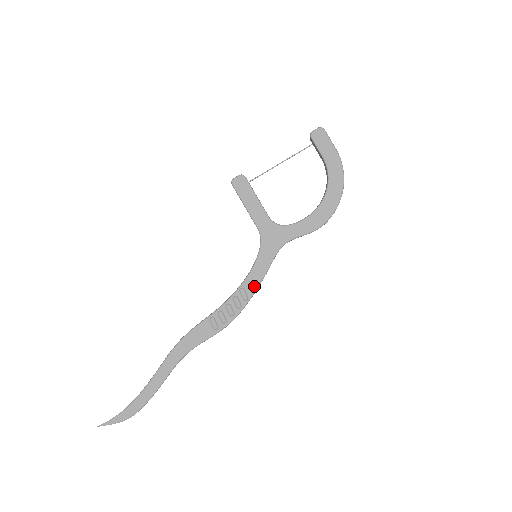
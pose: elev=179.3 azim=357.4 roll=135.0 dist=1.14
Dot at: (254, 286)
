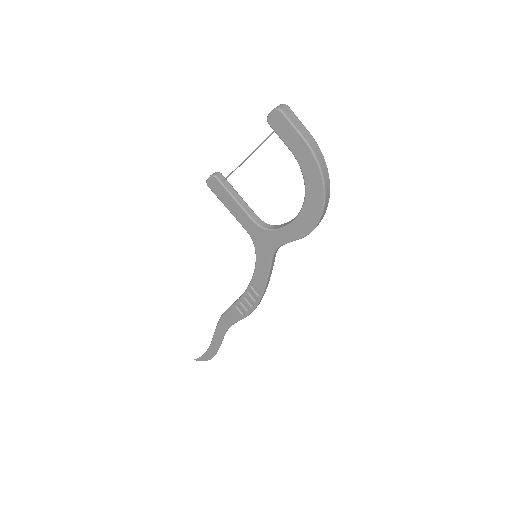
Dot at: (262, 285)
